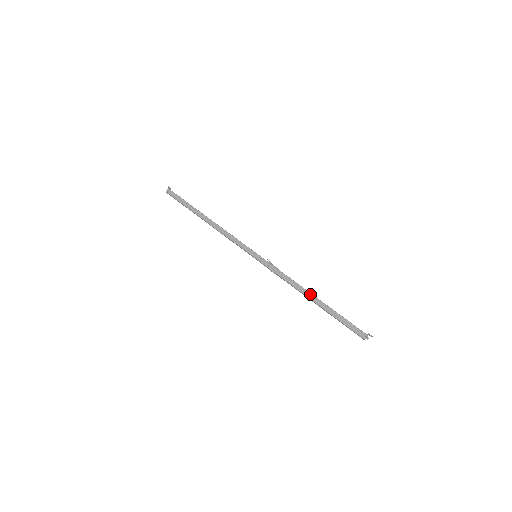
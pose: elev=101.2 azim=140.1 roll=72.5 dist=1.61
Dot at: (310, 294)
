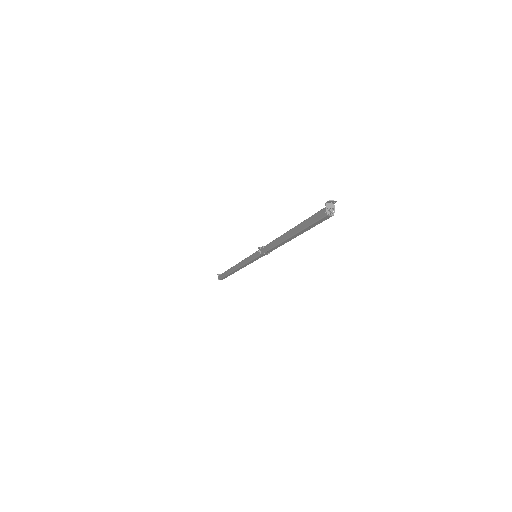
Dot at: (283, 235)
